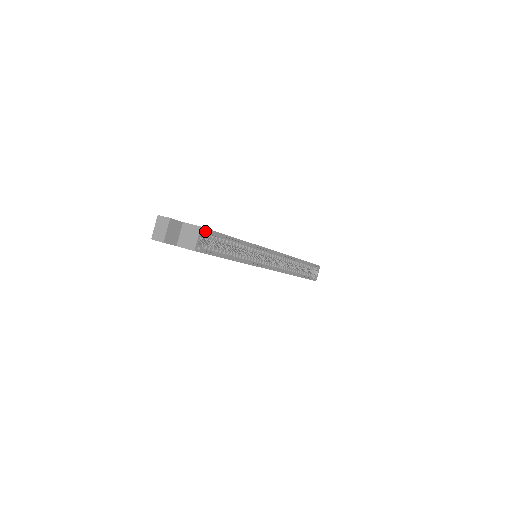
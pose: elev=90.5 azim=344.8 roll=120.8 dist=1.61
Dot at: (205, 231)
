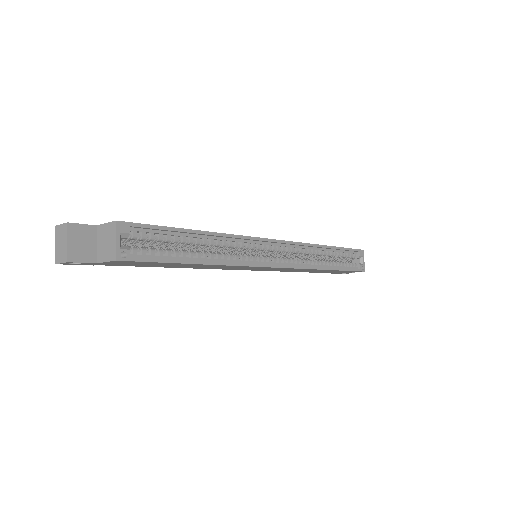
Dot at: (127, 227)
